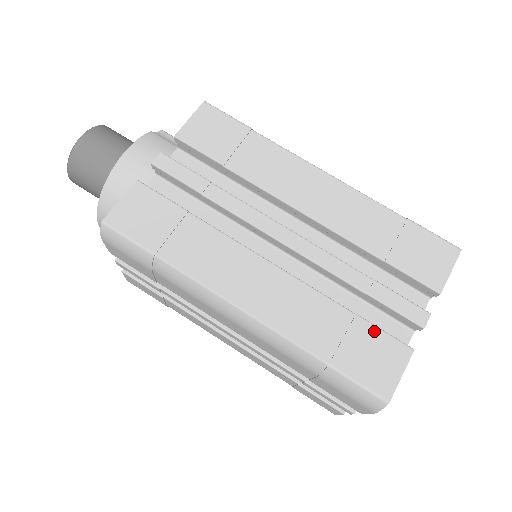
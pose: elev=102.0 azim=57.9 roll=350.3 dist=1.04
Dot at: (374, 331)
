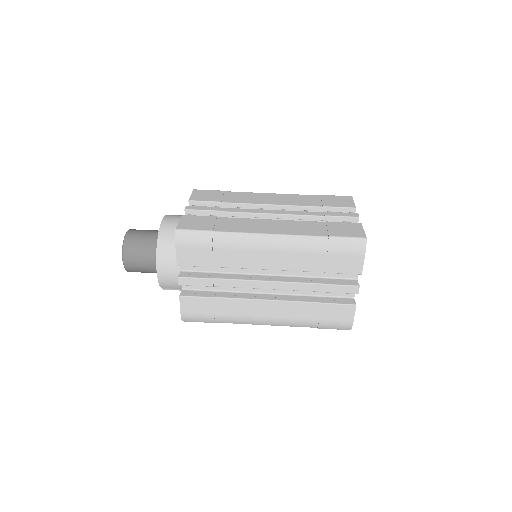
Dot at: (339, 223)
